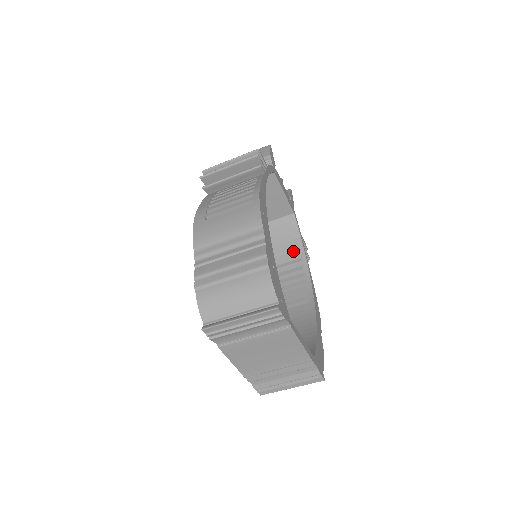
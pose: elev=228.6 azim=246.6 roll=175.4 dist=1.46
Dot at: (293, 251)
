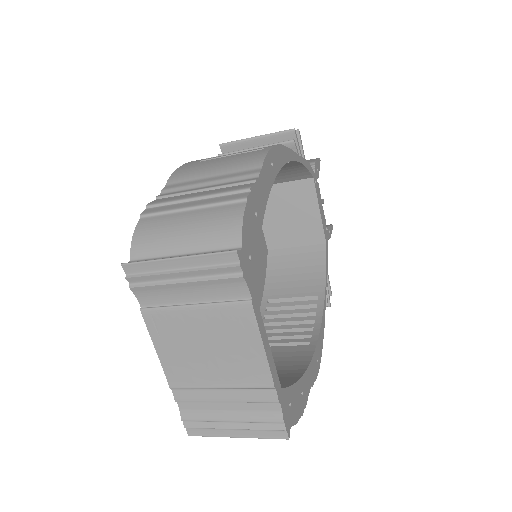
Dot at: (311, 286)
